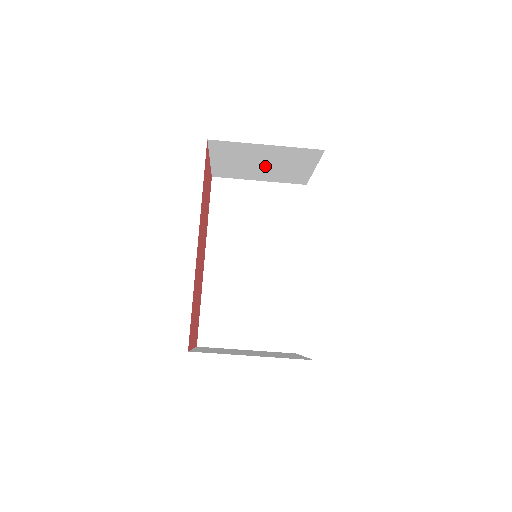
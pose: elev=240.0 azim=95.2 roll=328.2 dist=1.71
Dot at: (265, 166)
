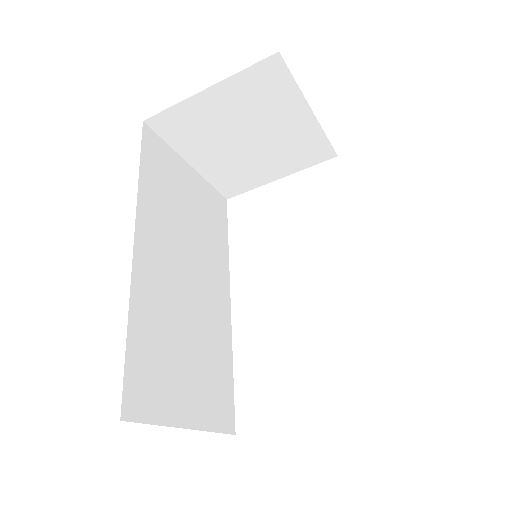
Dot at: (245, 144)
